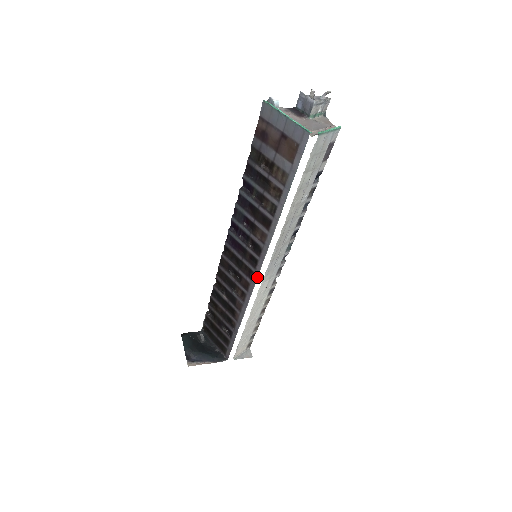
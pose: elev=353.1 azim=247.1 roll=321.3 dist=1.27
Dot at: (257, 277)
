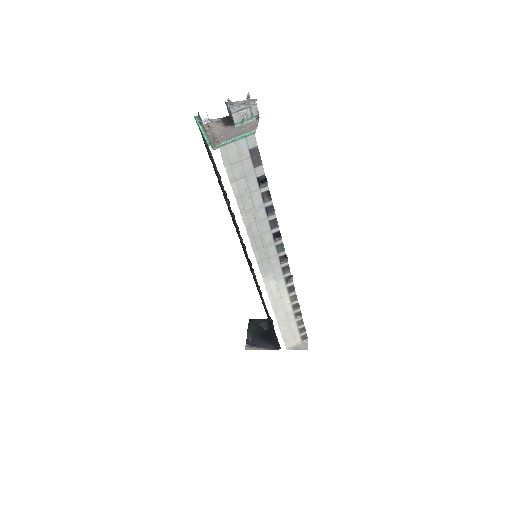
Dot at: occluded
